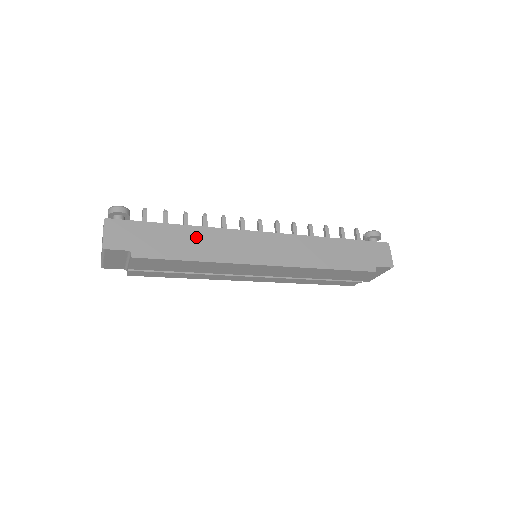
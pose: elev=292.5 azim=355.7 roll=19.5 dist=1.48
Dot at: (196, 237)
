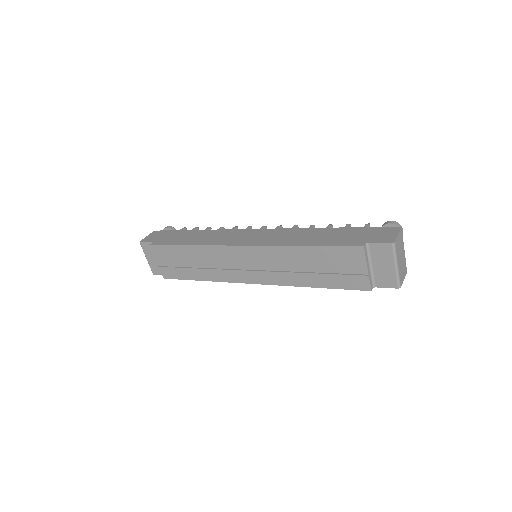
Dot at: (201, 235)
